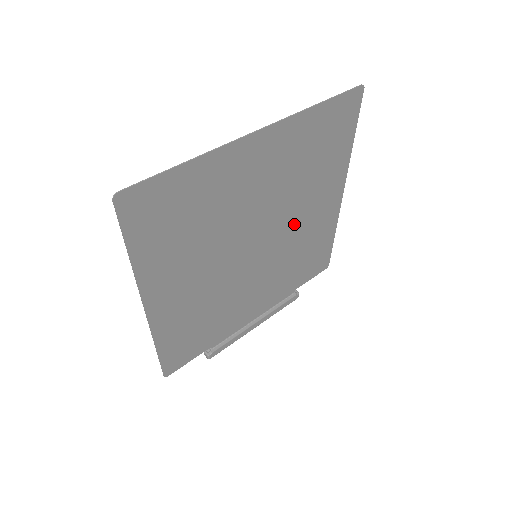
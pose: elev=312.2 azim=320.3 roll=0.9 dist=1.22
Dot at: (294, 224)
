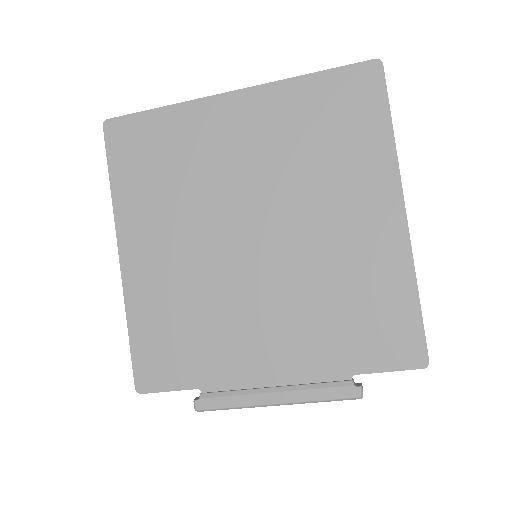
Dot at: (314, 230)
